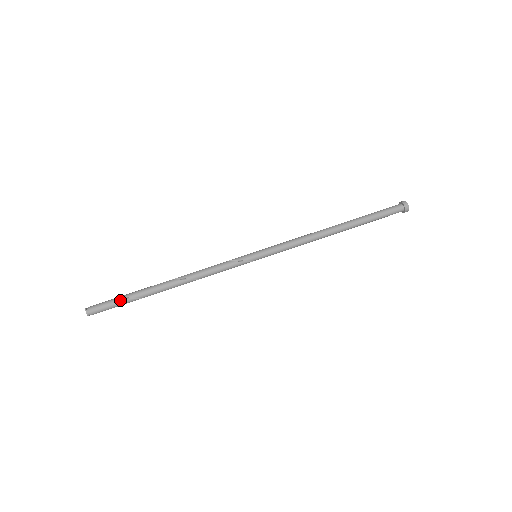
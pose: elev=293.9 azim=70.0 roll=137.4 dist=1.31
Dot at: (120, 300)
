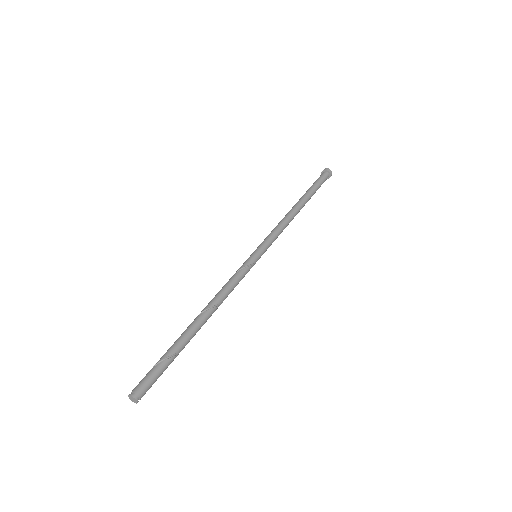
Dot at: (165, 363)
